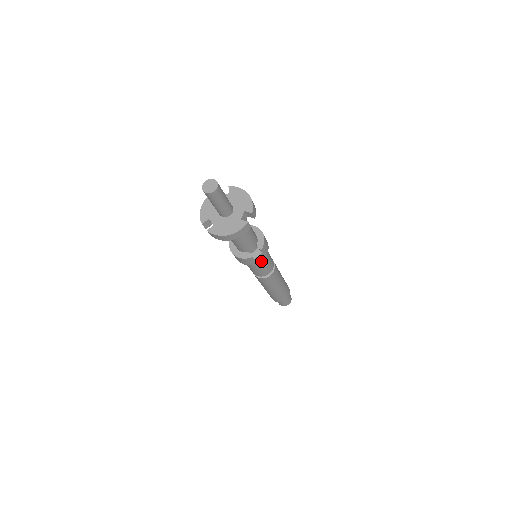
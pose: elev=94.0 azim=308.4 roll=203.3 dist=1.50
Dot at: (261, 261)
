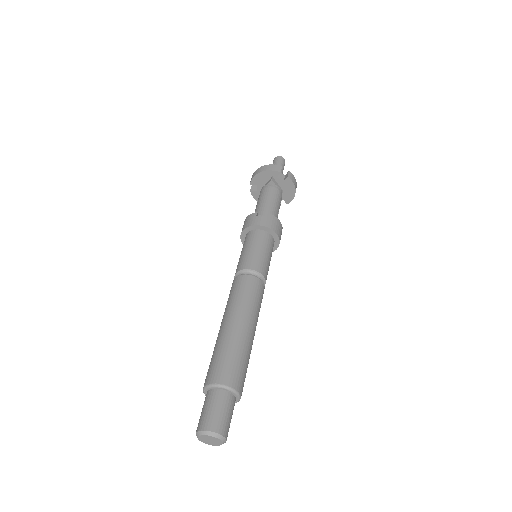
Dot at: (258, 238)
